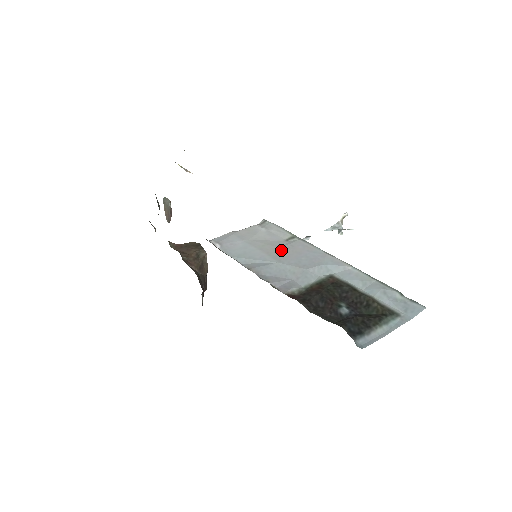
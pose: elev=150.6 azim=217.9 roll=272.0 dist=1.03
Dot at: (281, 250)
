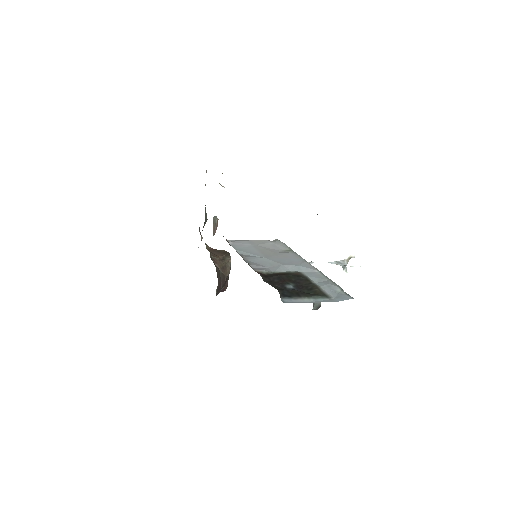
Dot at: (274, 254)
